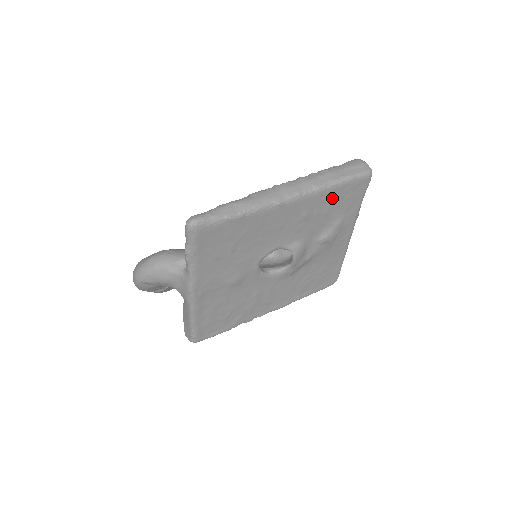
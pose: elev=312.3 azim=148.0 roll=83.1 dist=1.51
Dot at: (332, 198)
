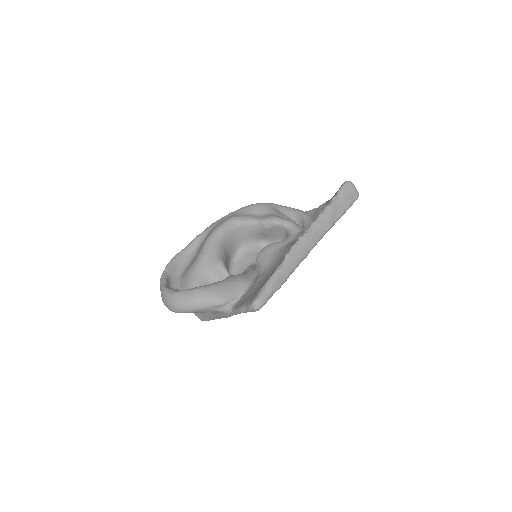
Dot at: occluded
